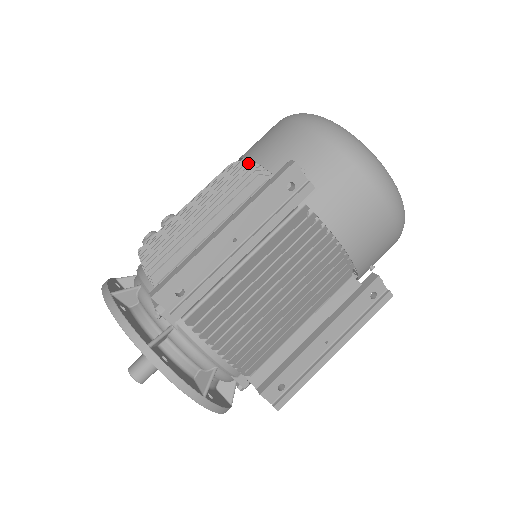
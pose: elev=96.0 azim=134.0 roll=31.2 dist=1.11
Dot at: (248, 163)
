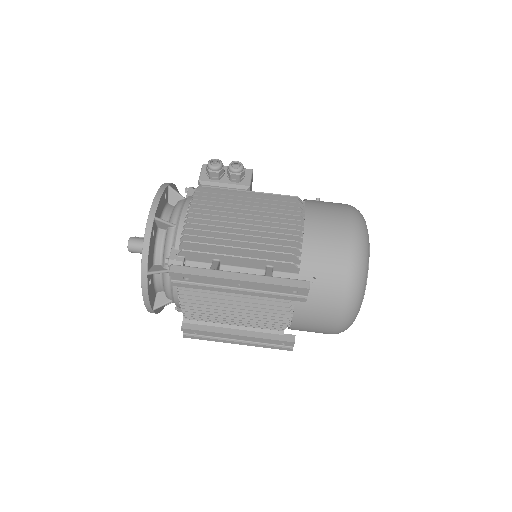
Dot at: (301, 231)
